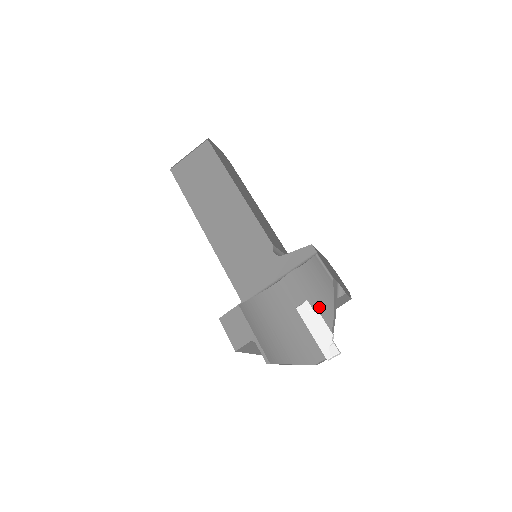
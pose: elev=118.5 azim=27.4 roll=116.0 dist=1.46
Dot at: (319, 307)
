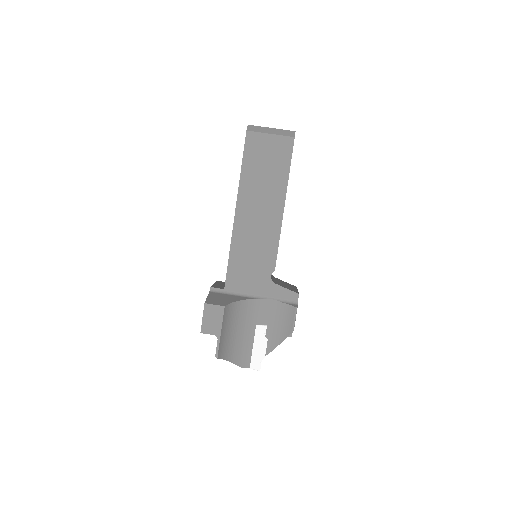
Dot at: (270, 336)
